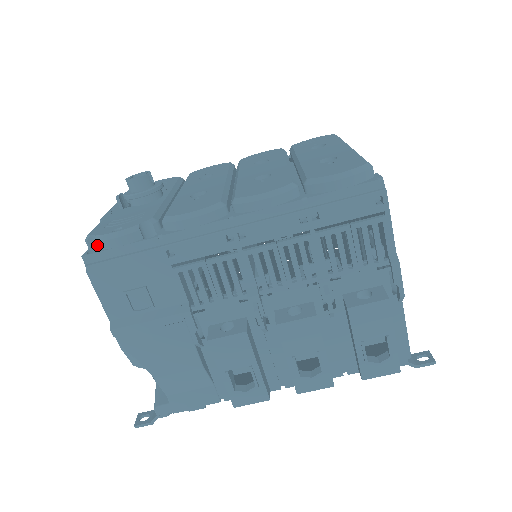
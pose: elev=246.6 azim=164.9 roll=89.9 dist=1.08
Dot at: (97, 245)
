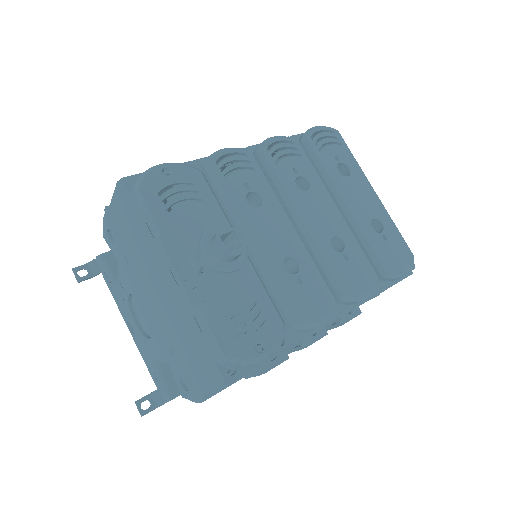
Dot at: (240, 367)
